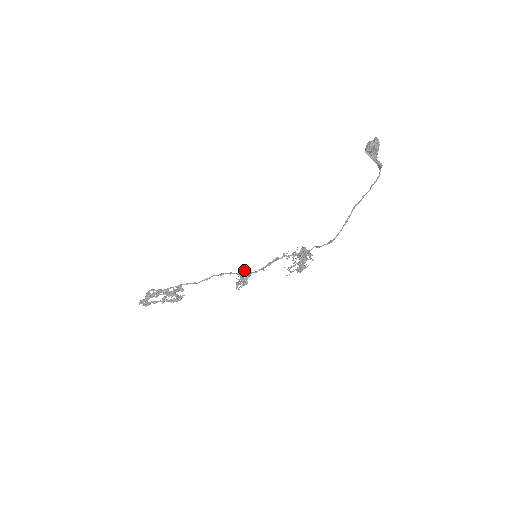
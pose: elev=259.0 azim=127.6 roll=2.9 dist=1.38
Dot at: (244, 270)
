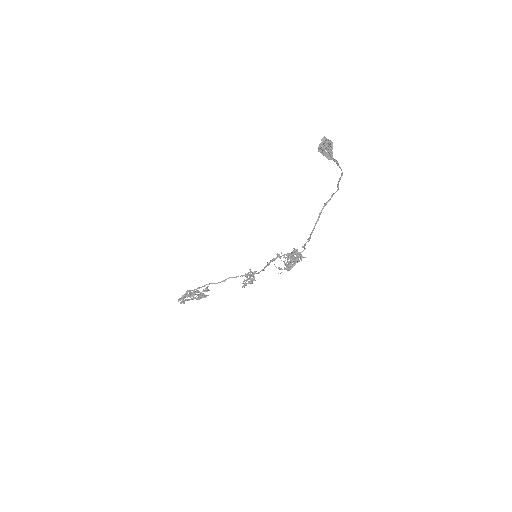
Dot at: (252, 272)
